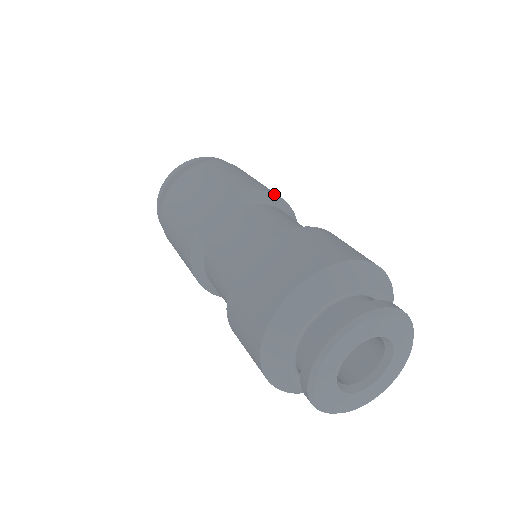
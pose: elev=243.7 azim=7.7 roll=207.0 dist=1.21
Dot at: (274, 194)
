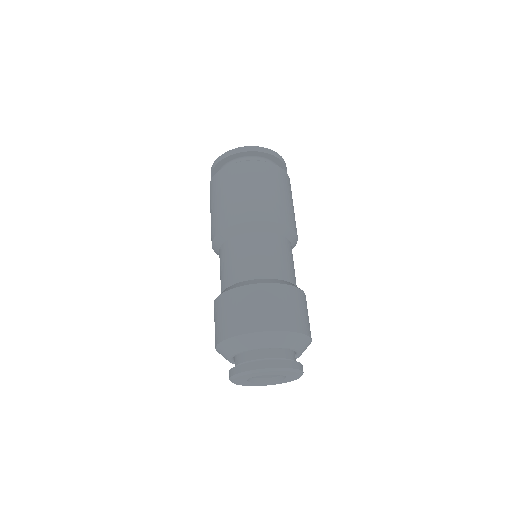
Dot at: (251, 222)
